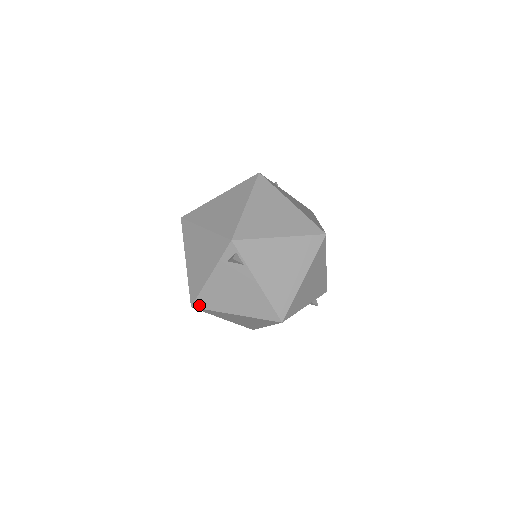
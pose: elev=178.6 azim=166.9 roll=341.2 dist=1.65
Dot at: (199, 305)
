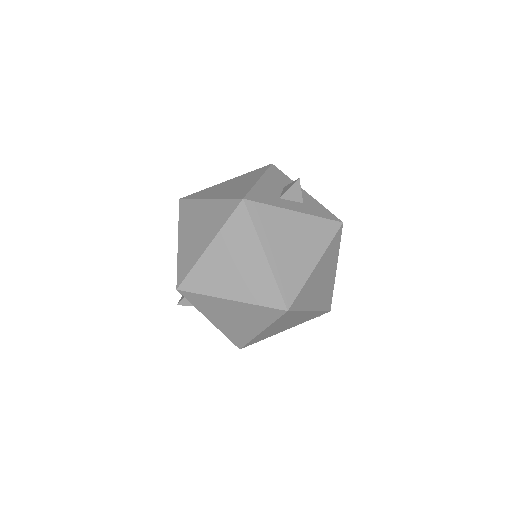
Dot at: occluded
